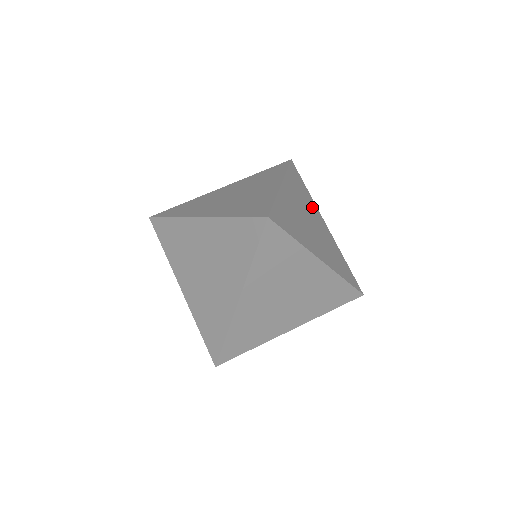
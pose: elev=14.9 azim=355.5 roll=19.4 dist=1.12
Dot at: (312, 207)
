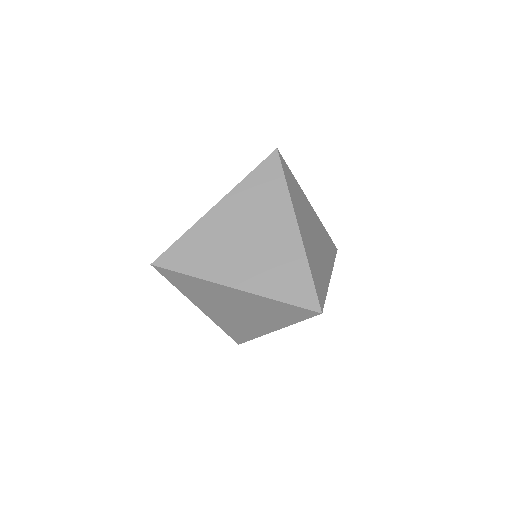
Dot at: (304, 202)
